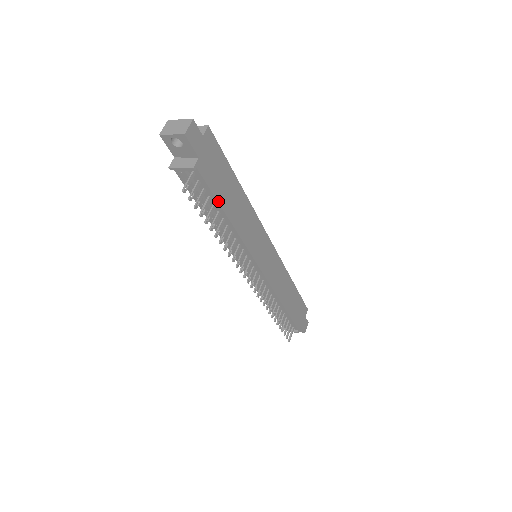
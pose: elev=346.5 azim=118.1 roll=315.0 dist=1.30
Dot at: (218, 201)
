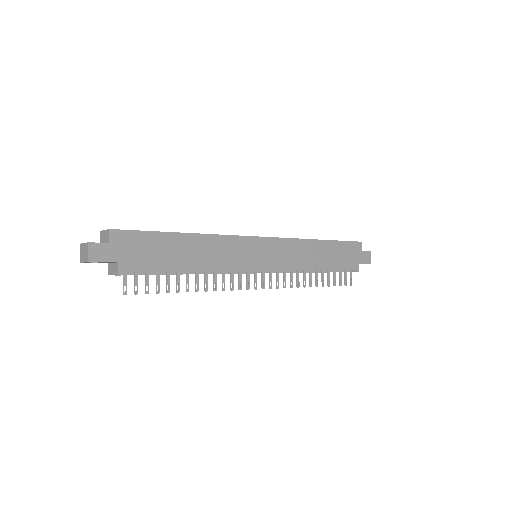
Dot at: (166, 270)
